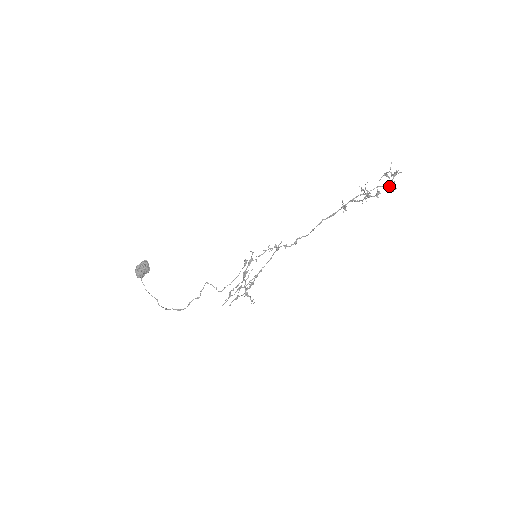
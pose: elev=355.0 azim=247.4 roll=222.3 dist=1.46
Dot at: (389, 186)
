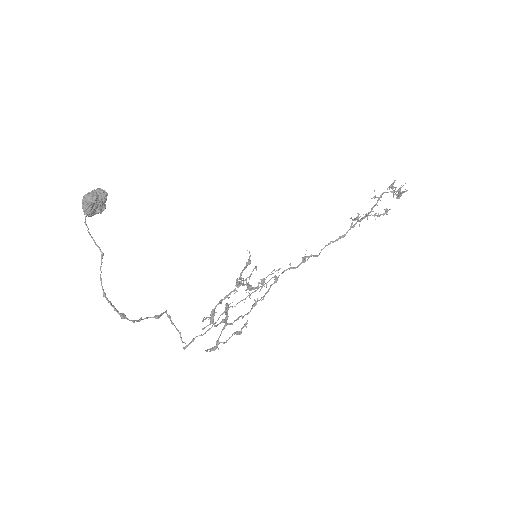
Dot at: (398, 196)
